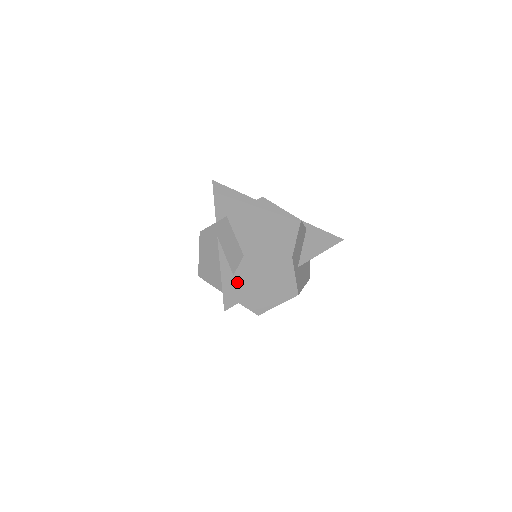
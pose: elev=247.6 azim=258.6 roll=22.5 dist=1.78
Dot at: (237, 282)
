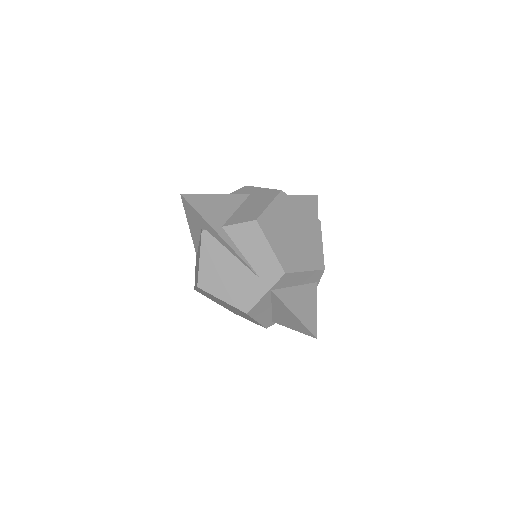
Dot at: occluded
